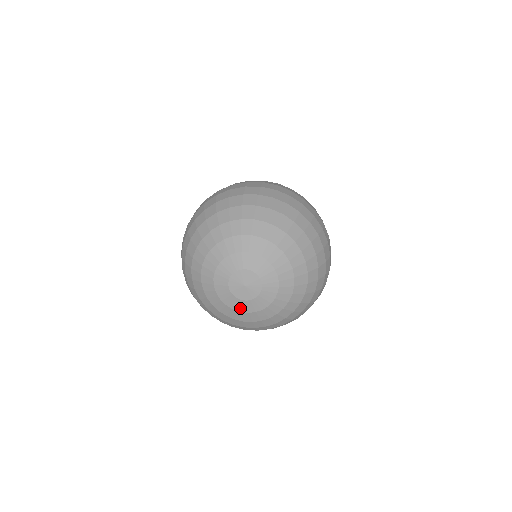
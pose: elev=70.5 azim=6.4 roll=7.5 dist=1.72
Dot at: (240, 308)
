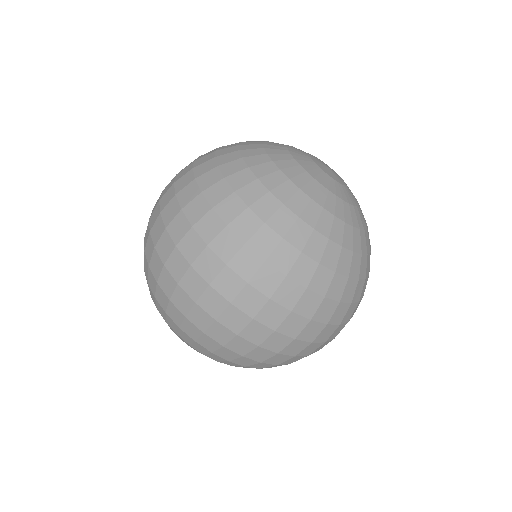
Dot at: occluded
